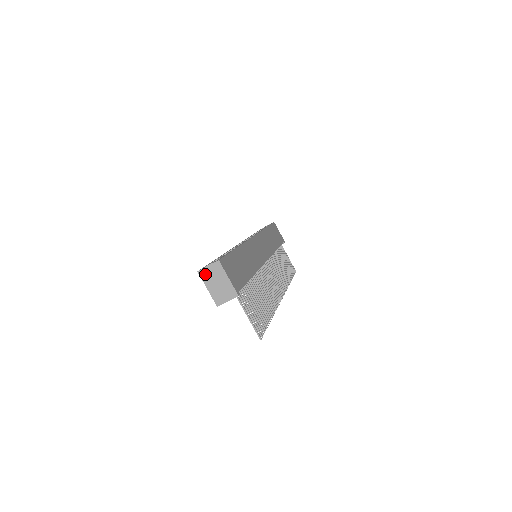
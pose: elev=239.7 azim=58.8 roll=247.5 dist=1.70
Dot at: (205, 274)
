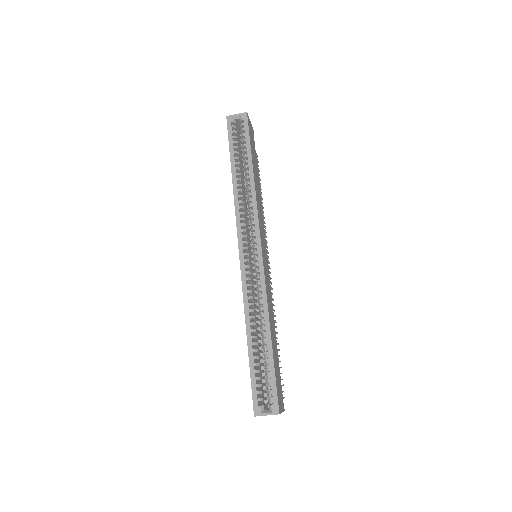
Dot at: occluded
